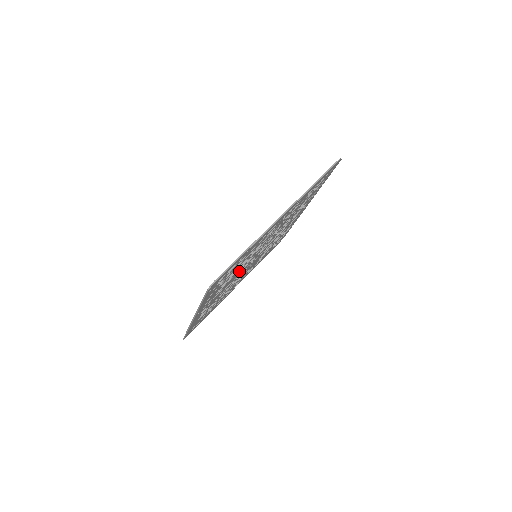
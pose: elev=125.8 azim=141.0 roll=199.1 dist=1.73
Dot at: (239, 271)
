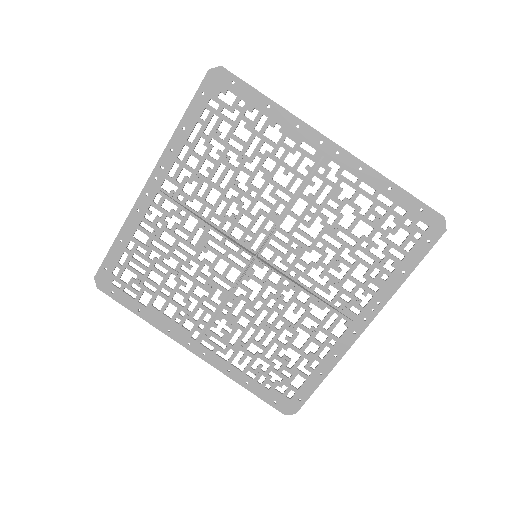
Dot at: (250, 303)
